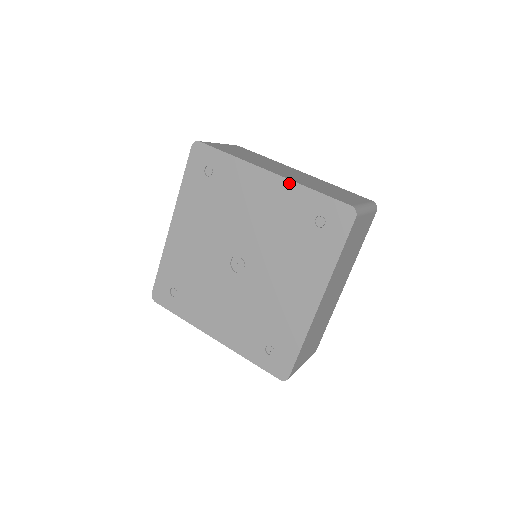
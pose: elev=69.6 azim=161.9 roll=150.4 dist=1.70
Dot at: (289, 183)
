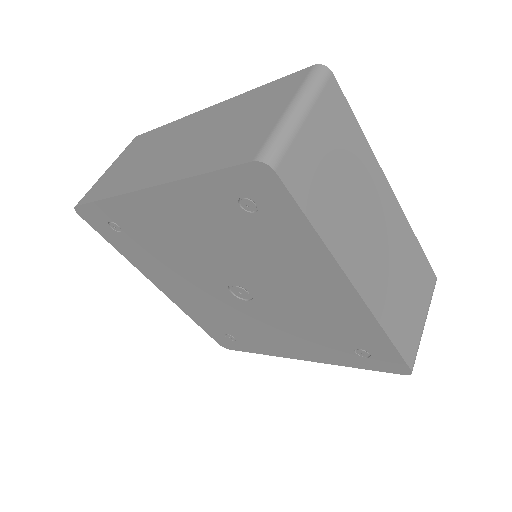
Dot at: (171, 187)
